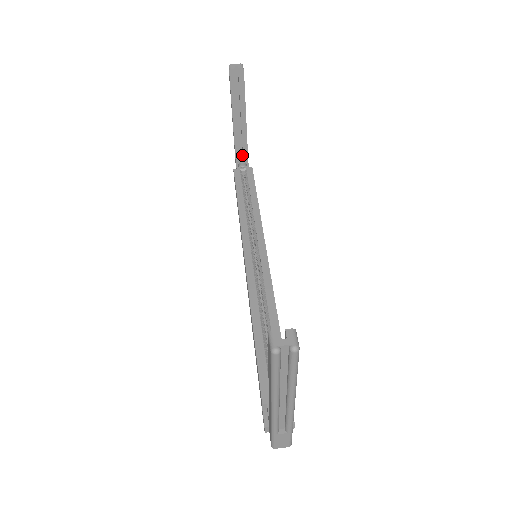
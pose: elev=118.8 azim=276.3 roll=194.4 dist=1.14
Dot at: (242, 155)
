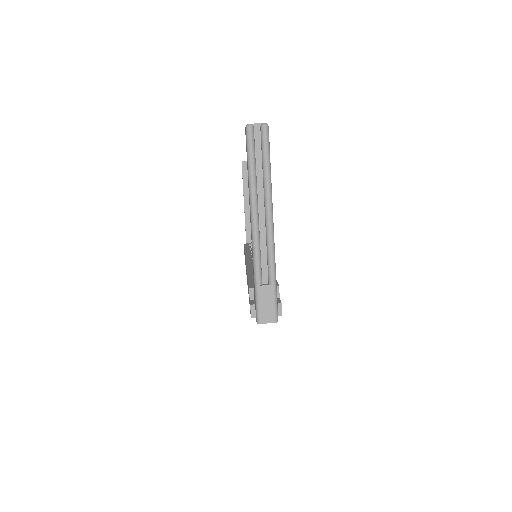
Dot at: occluded
